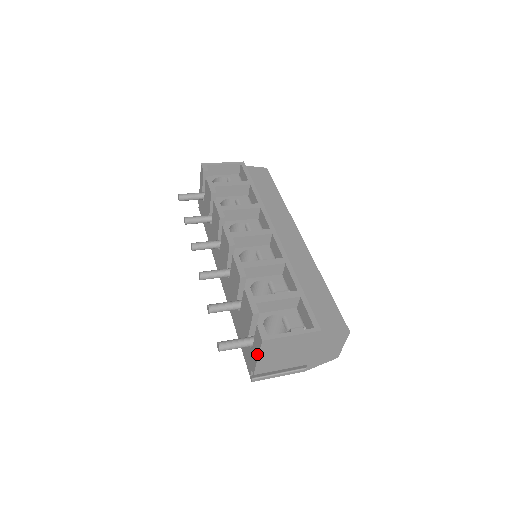
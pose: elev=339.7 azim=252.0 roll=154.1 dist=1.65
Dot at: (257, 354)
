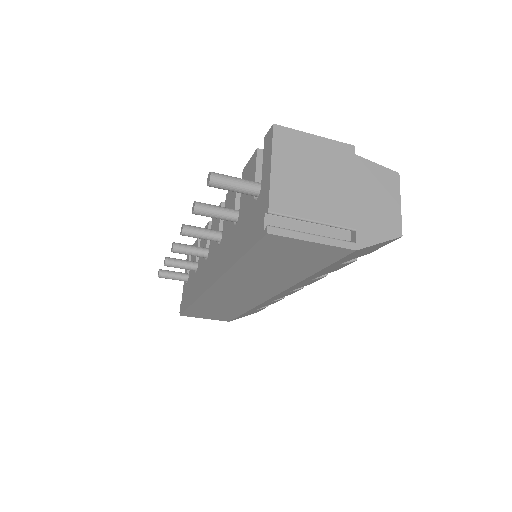
Dot at: (269, 162)
